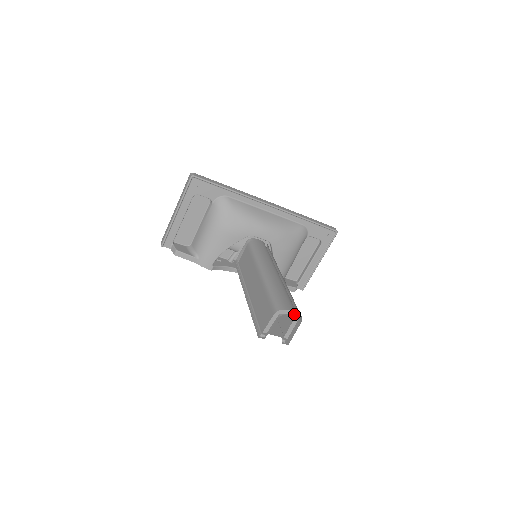
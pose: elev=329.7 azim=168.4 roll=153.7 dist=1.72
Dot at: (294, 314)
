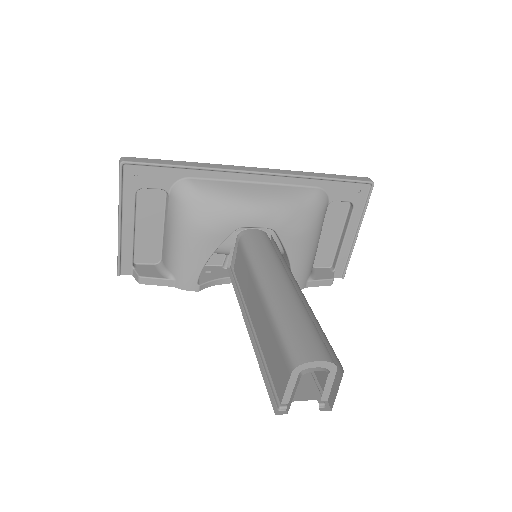
Dot at: (327, 364)
